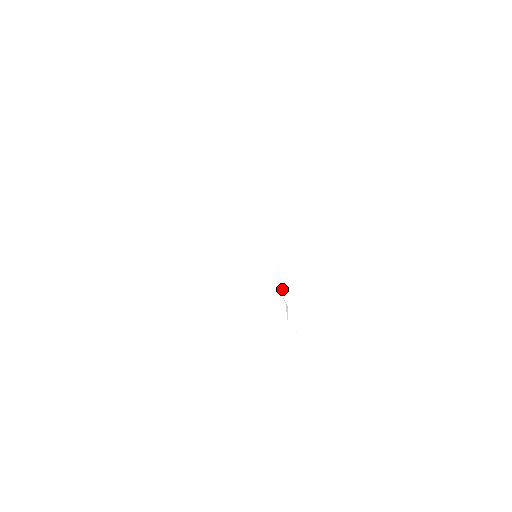
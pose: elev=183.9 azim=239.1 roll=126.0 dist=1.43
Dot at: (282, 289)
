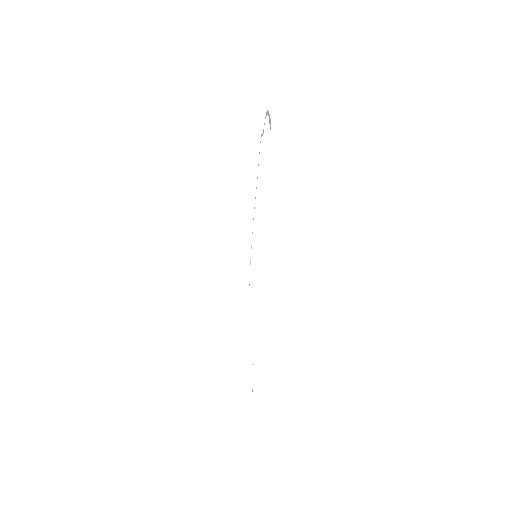
Dot at: (255, 314)
